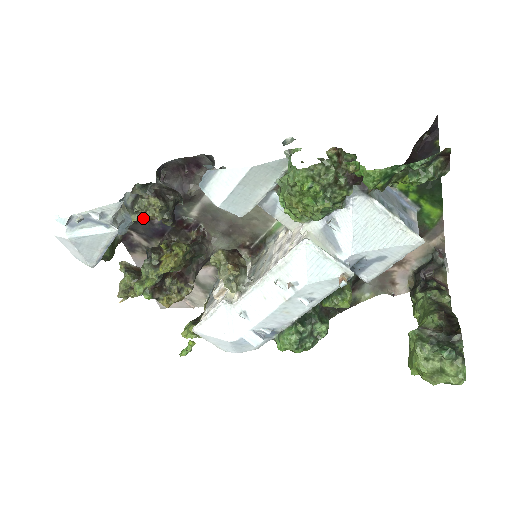
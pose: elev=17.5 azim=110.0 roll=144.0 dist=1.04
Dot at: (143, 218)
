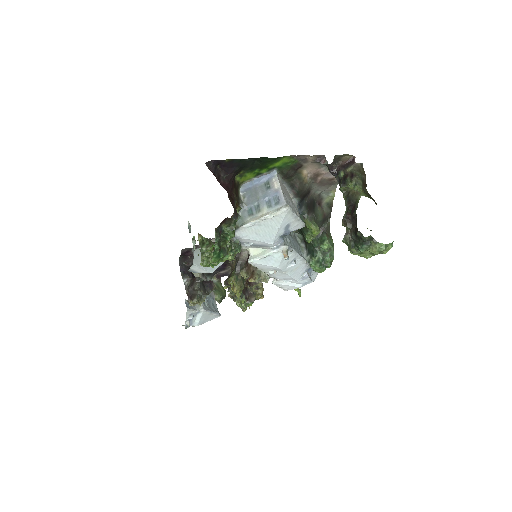
Dot at: occluded
